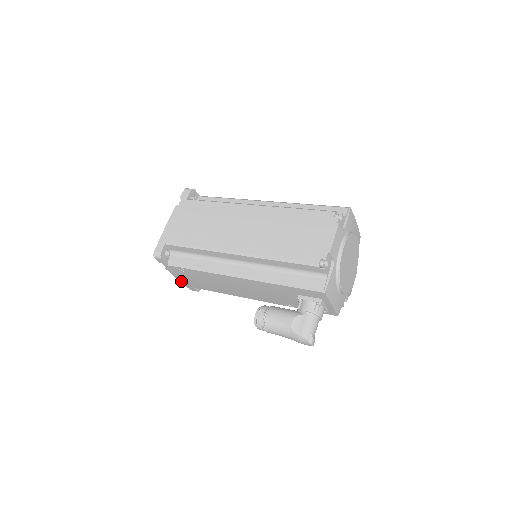
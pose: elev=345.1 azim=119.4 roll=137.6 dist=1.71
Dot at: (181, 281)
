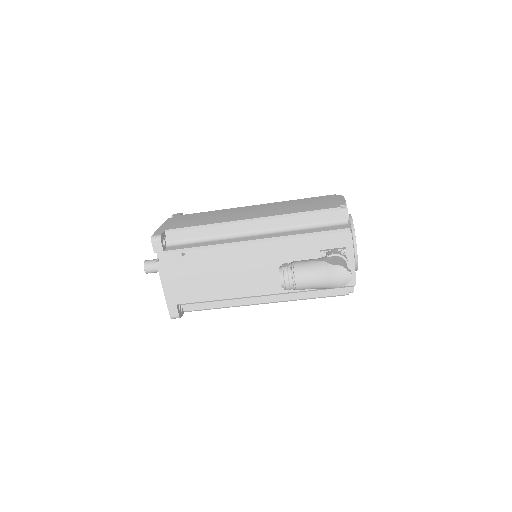
Dot at: (166, 292)
